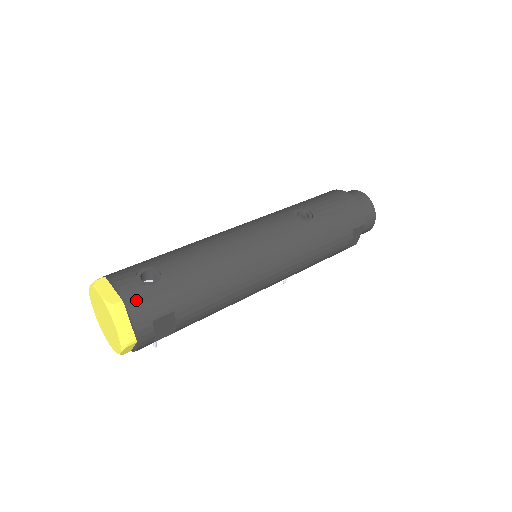
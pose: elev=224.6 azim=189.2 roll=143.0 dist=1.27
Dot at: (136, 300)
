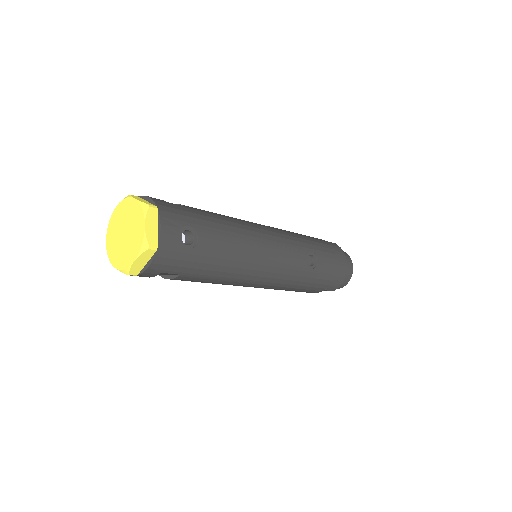
Dot at: (166, 253)
